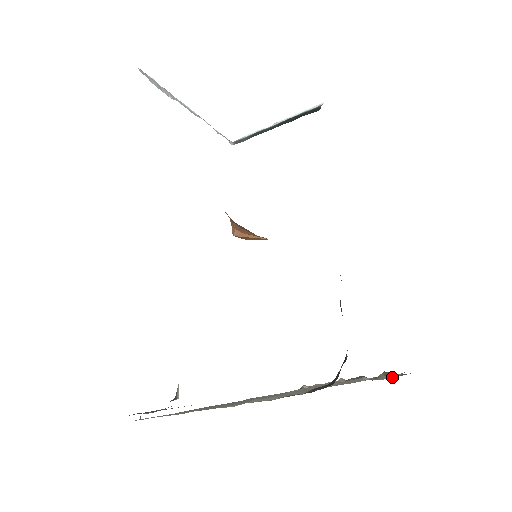
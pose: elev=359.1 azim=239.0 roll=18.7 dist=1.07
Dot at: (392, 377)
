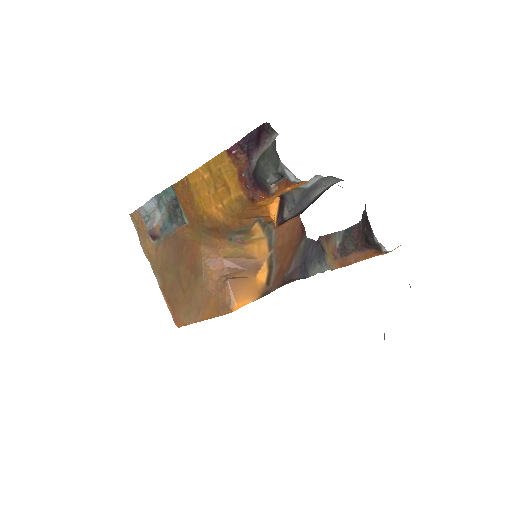
Dot at: occluded
